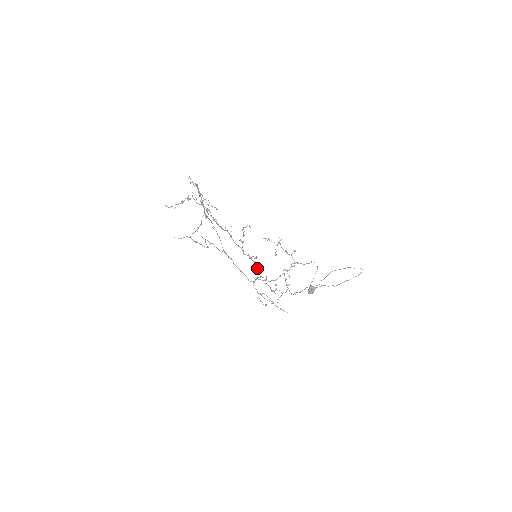
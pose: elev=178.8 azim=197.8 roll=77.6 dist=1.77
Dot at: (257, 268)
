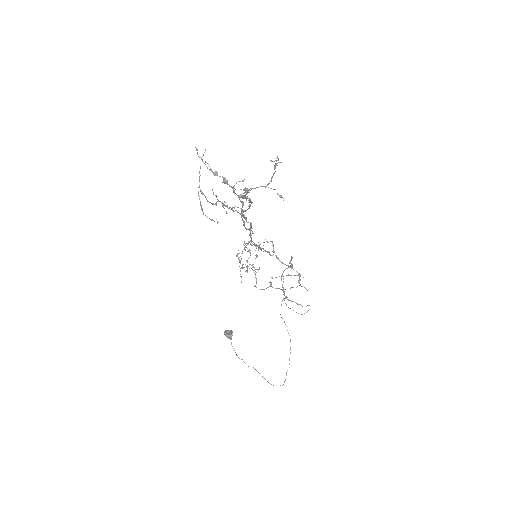
Dot at: (261, 248)
